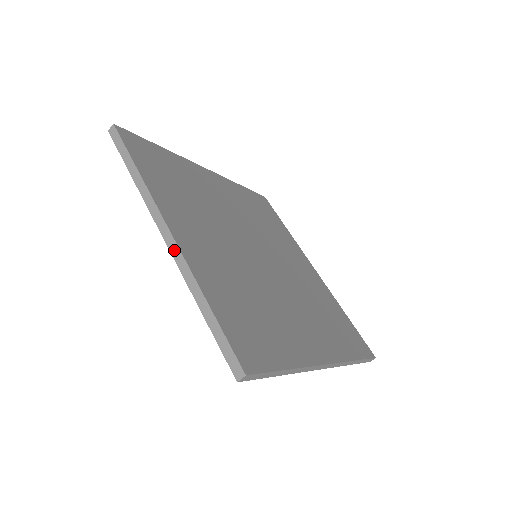
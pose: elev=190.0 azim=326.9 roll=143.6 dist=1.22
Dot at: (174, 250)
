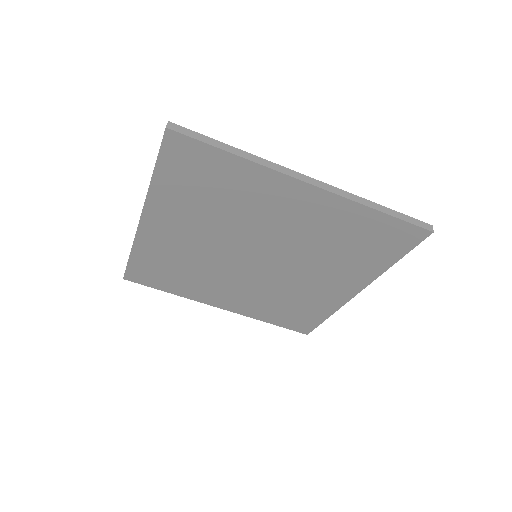
Dot at: (143, 206)
